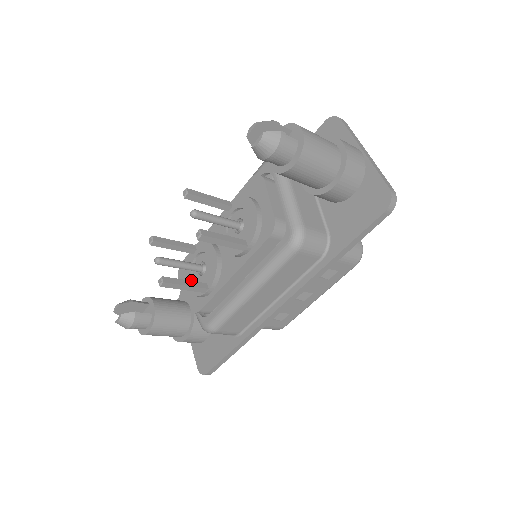
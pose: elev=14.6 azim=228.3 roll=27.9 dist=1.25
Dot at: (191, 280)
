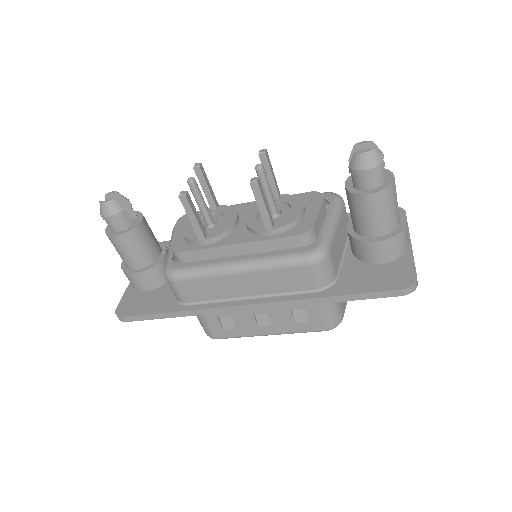
Dot at: occluded
